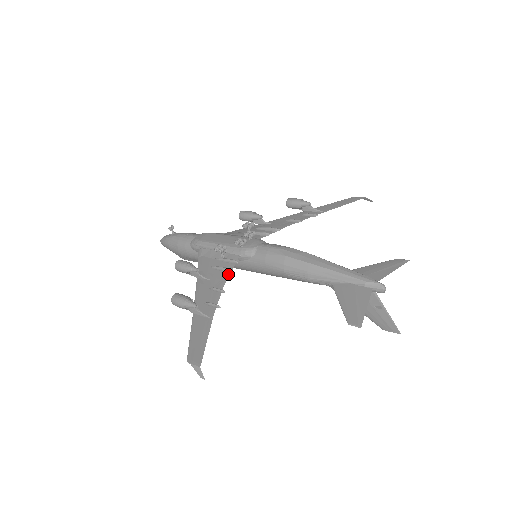
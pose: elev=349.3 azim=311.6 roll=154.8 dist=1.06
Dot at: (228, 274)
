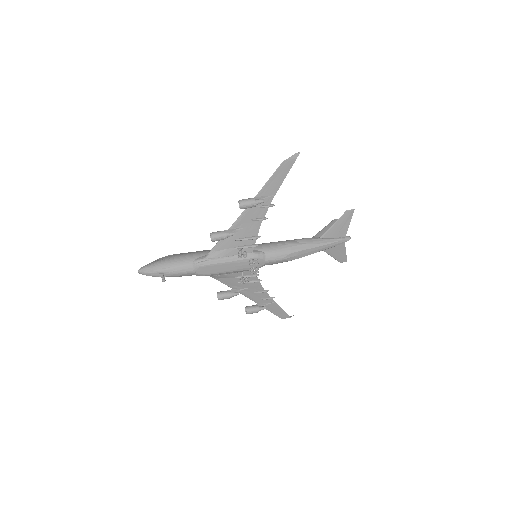
Dot at: (258, 282)
